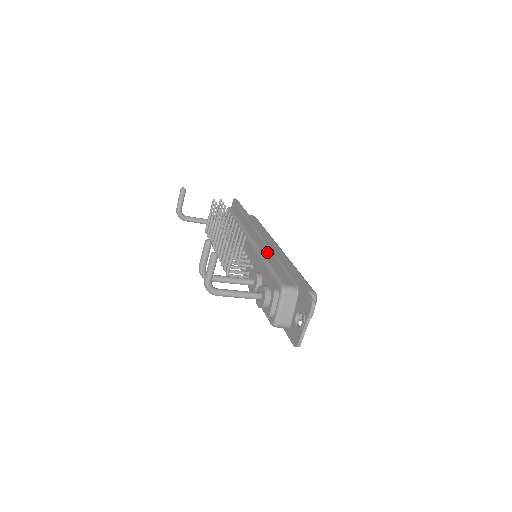
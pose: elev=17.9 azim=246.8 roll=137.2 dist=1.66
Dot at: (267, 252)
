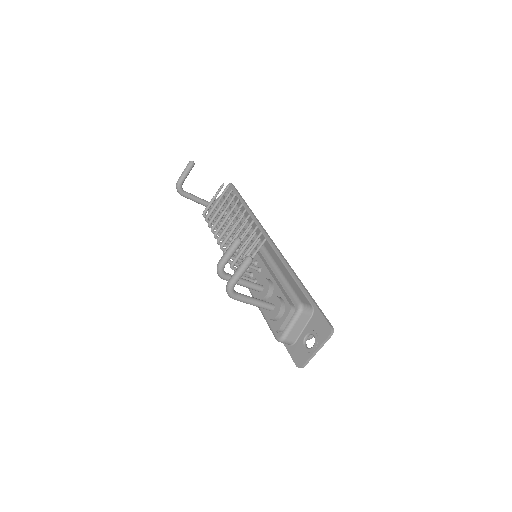
Dot at: (277, 258)
